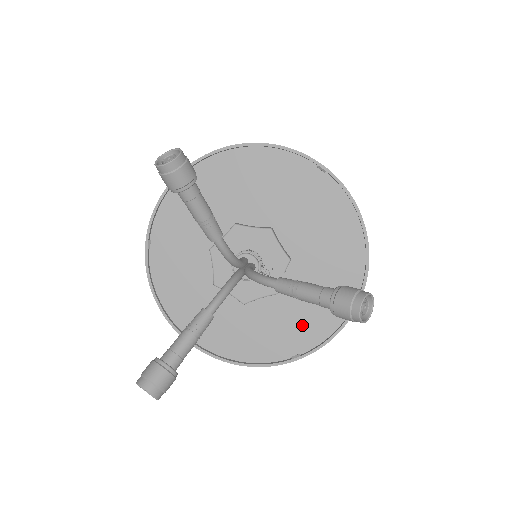
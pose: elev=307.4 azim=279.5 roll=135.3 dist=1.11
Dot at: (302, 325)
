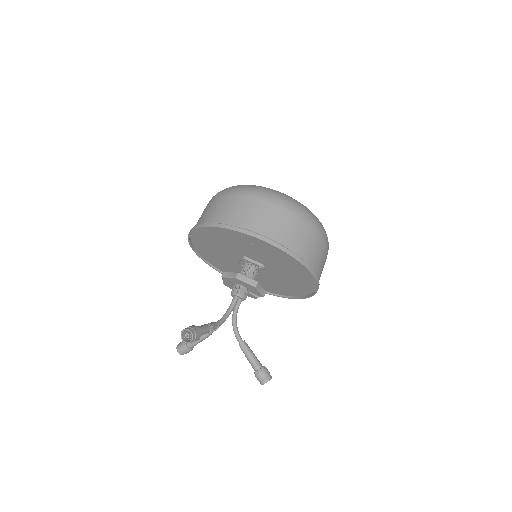
Dot at: (274, 288)
